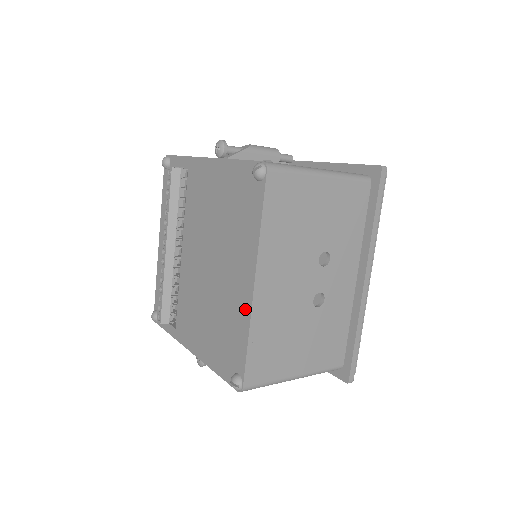
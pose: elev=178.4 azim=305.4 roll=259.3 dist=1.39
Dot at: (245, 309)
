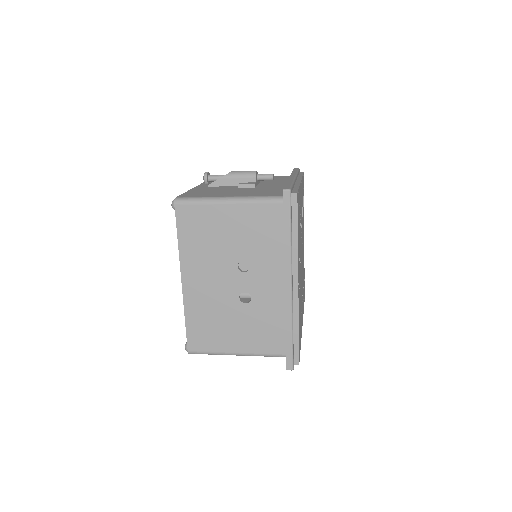
Dot at: occluded
